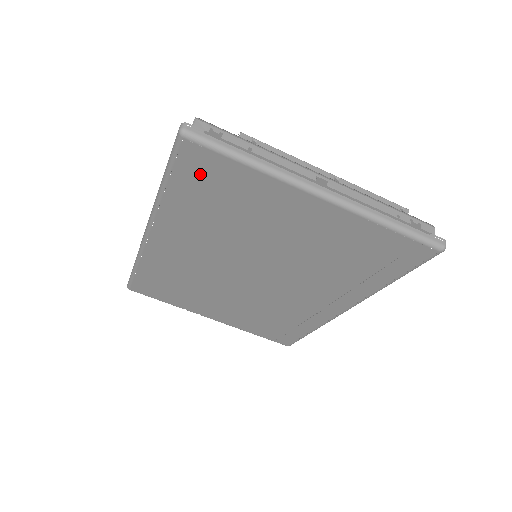
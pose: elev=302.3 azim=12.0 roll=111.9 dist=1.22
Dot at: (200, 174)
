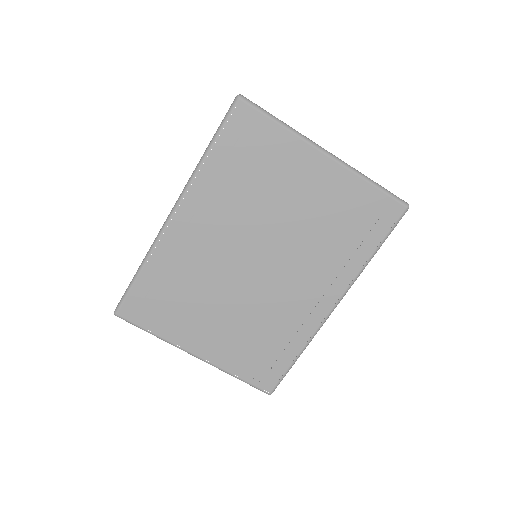
Dot at: (242, 136)
